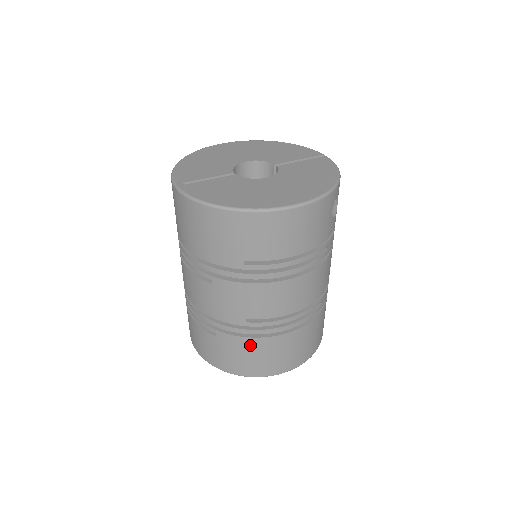
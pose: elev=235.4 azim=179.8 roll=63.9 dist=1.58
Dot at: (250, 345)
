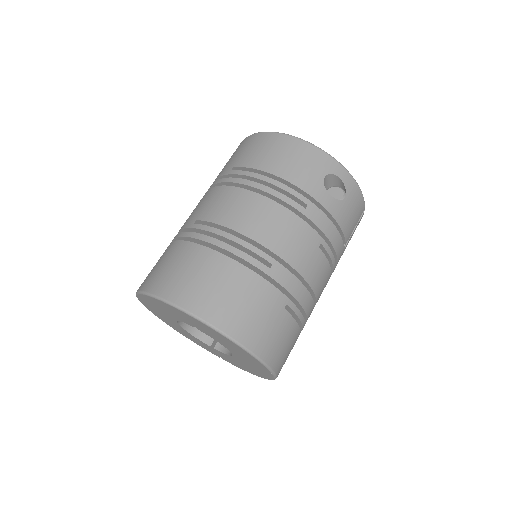
Dot at: (178, 250)
